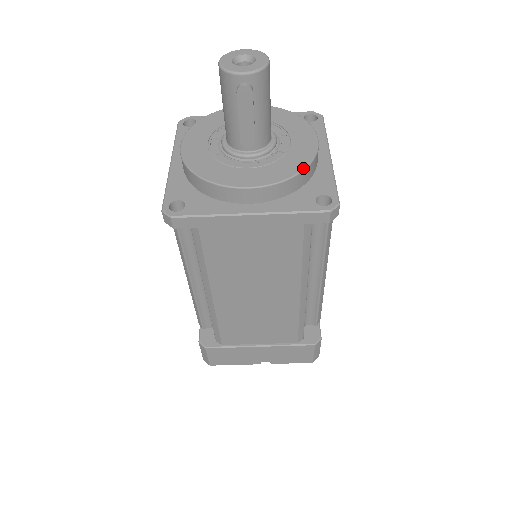
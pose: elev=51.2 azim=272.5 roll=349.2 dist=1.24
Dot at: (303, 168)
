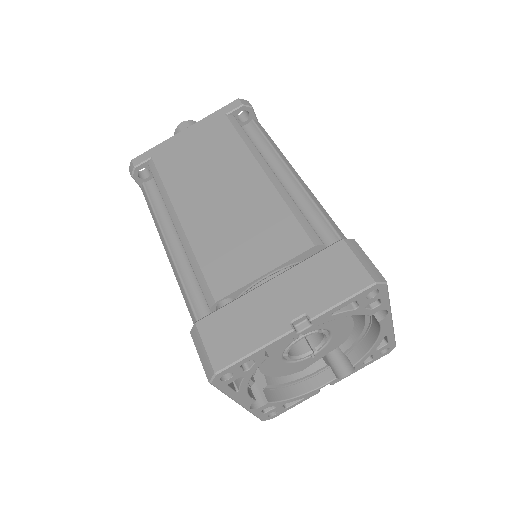
Dot at: occluded
